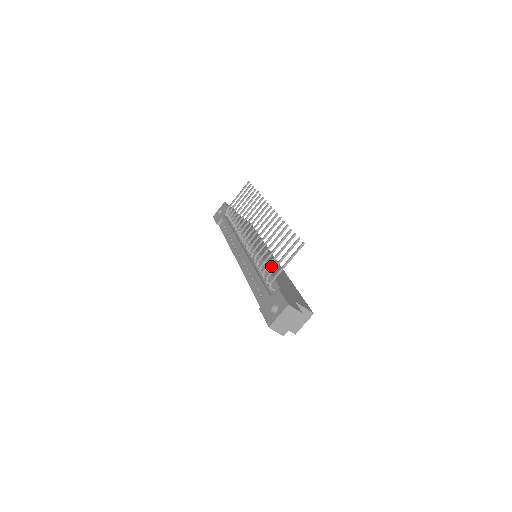
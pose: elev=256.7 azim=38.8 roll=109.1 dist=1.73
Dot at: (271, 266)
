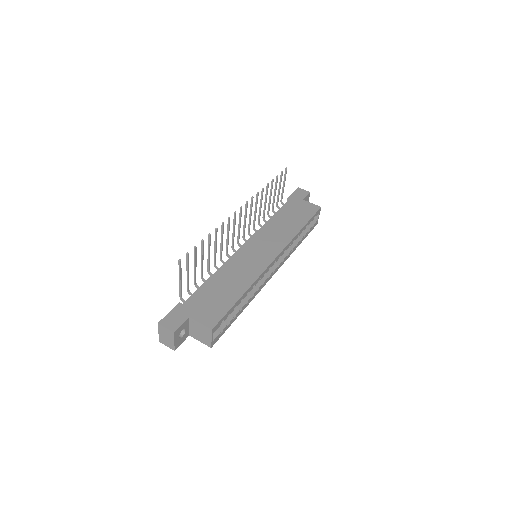
Dot at: (229, 272)
